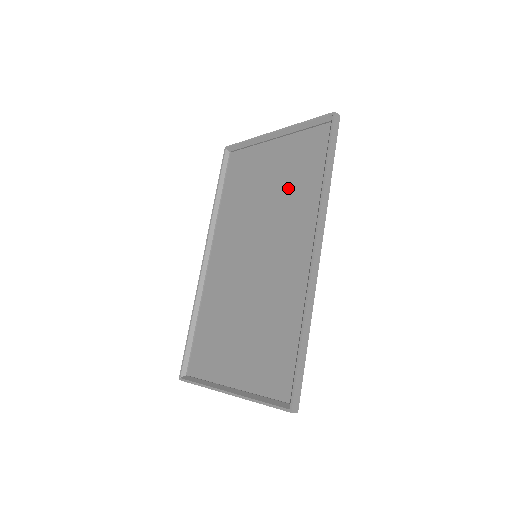
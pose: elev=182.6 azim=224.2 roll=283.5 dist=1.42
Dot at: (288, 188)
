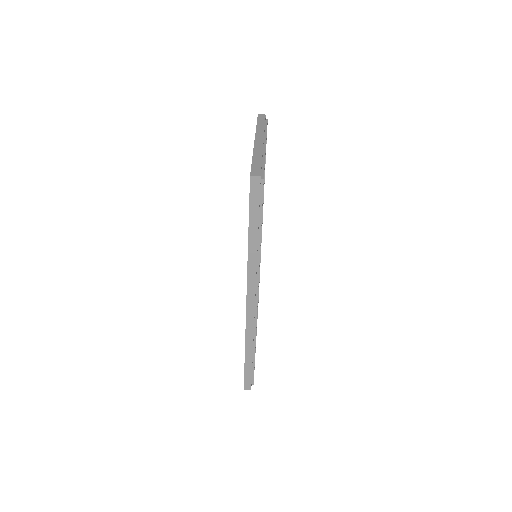
Dot at: occluded
